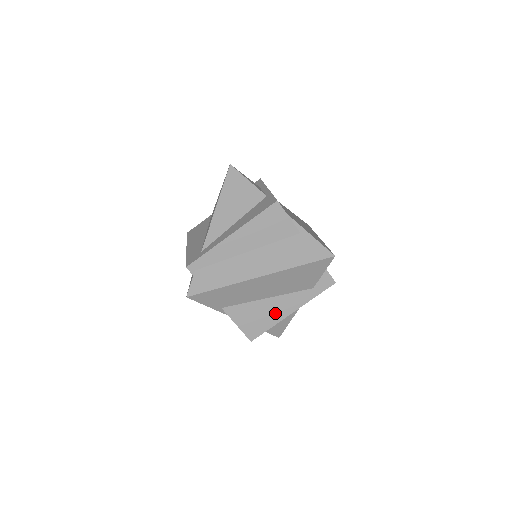
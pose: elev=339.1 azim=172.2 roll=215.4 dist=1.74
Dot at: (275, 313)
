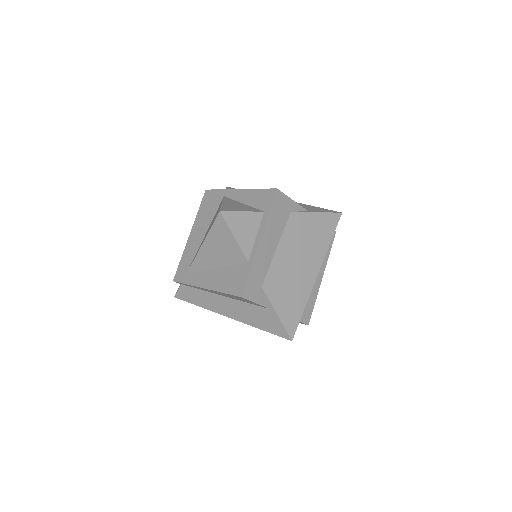
Dot at: occluded
